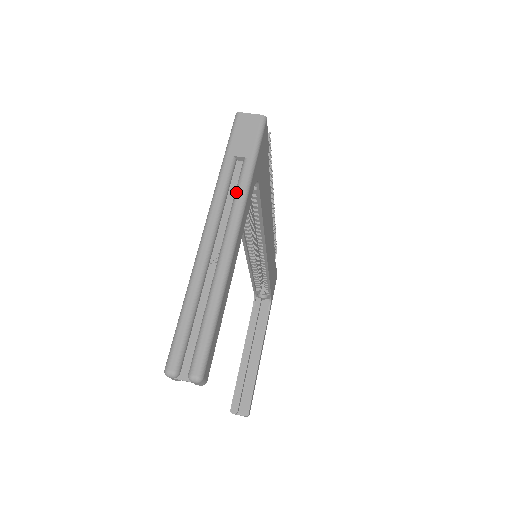
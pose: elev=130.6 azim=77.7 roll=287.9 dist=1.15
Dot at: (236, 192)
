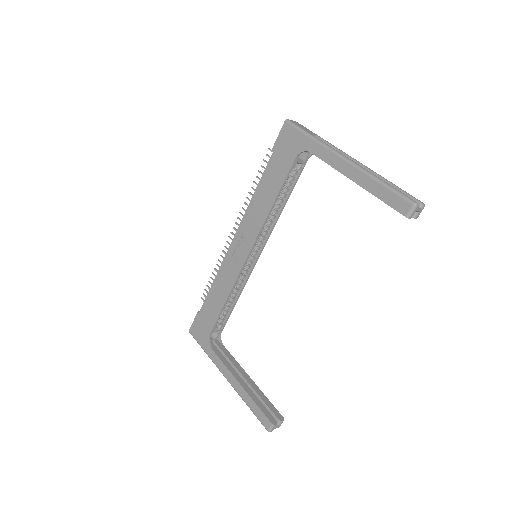
Dot at: (333, 146)
